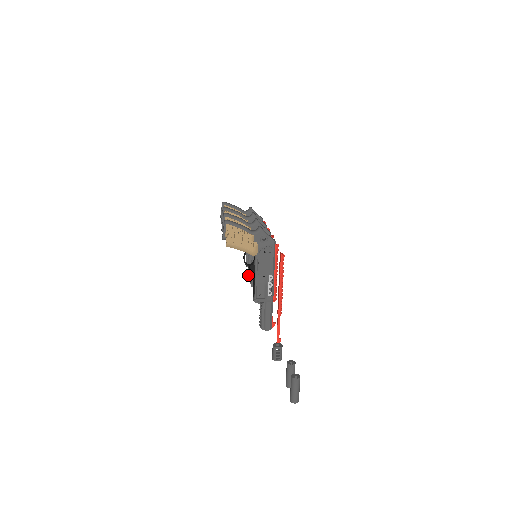
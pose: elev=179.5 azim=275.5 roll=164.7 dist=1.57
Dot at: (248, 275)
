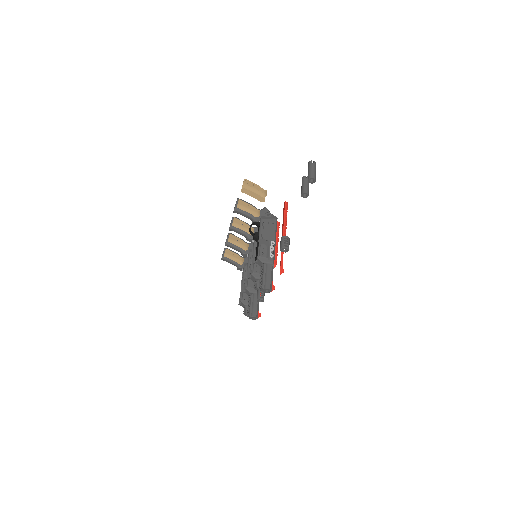
Dot at: (245, 286)
